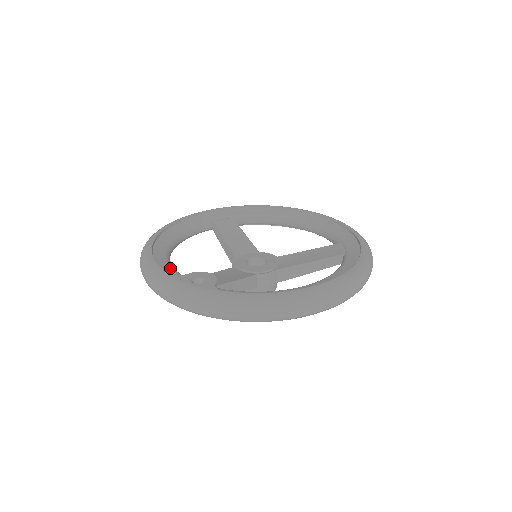
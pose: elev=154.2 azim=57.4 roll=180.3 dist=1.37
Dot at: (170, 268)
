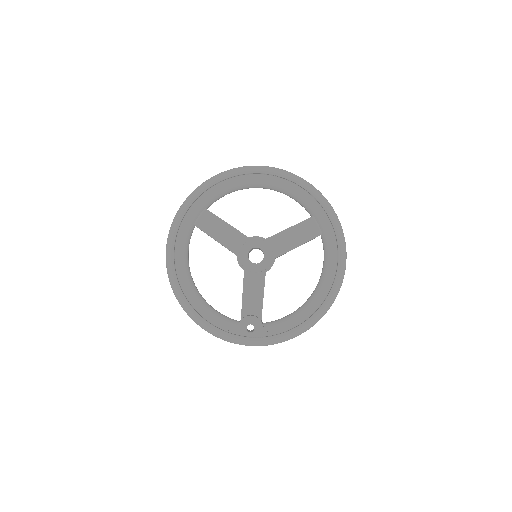
Dot at: (220, 319)
